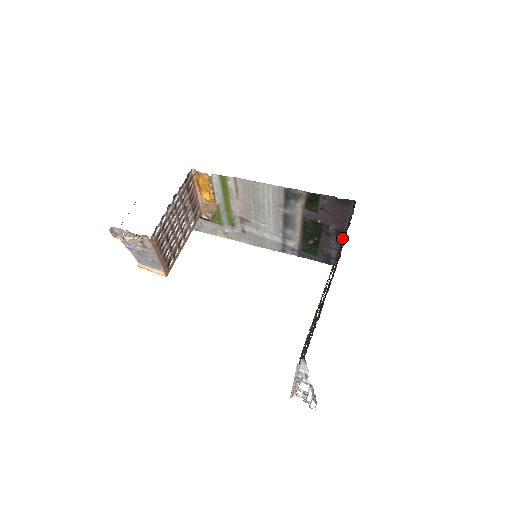
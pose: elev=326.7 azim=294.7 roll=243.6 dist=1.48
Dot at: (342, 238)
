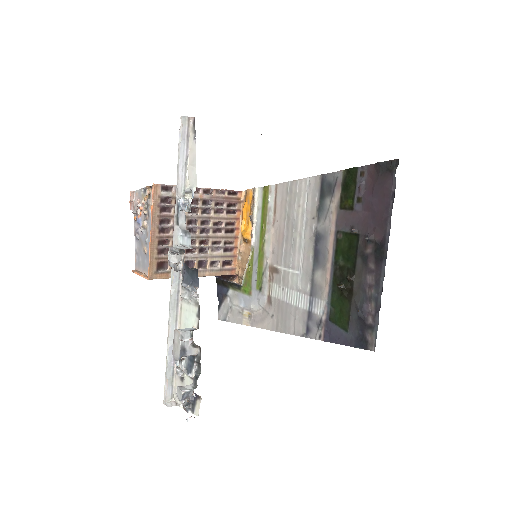
Dot at: (383, 261)
